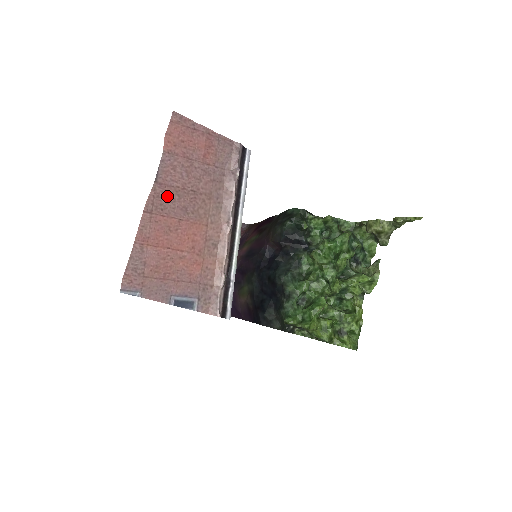
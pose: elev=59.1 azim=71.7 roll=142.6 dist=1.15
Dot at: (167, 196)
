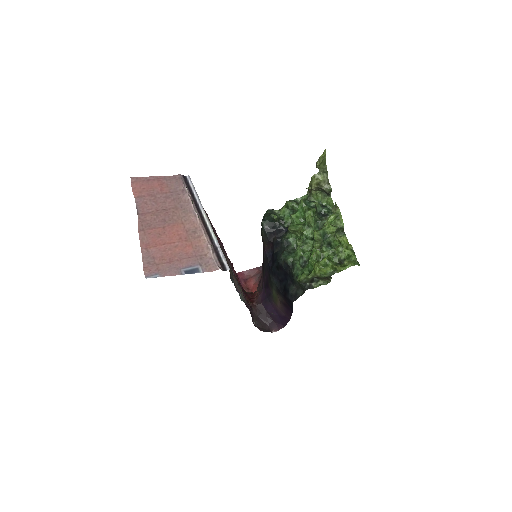
Dot at: (149, 218)
